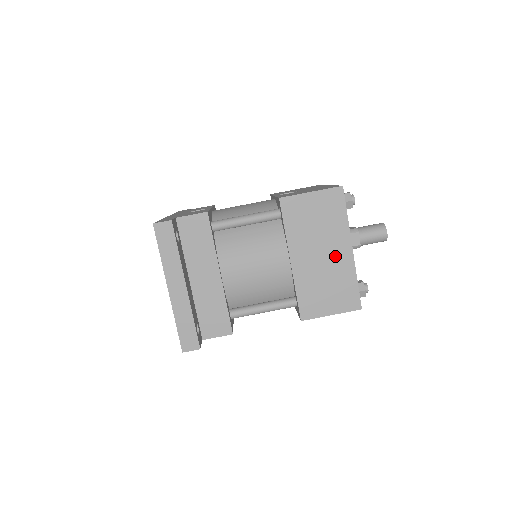
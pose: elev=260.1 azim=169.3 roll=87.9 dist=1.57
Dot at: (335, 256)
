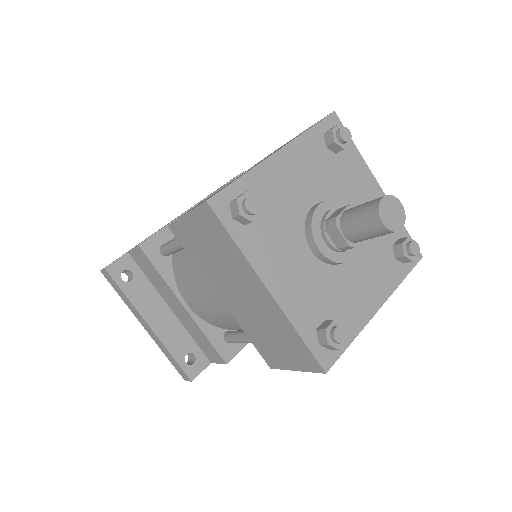
Dot at: (256, 298)
